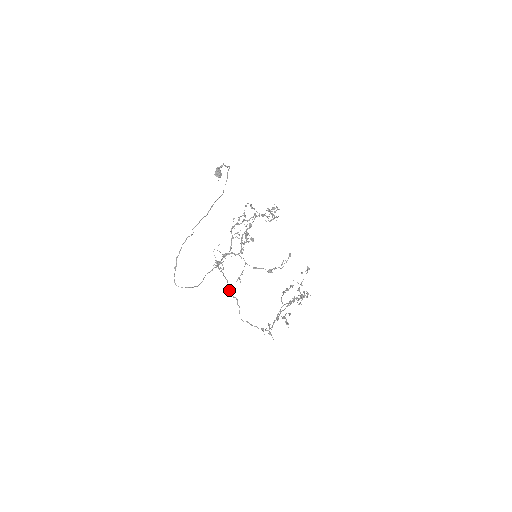
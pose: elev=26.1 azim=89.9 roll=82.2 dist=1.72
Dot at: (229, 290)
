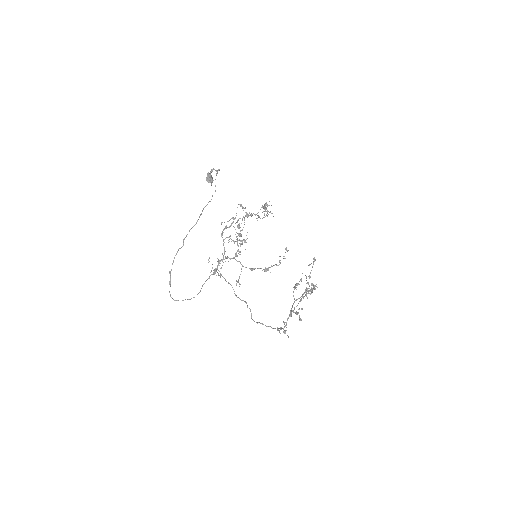
Dot at: (235, 294)
